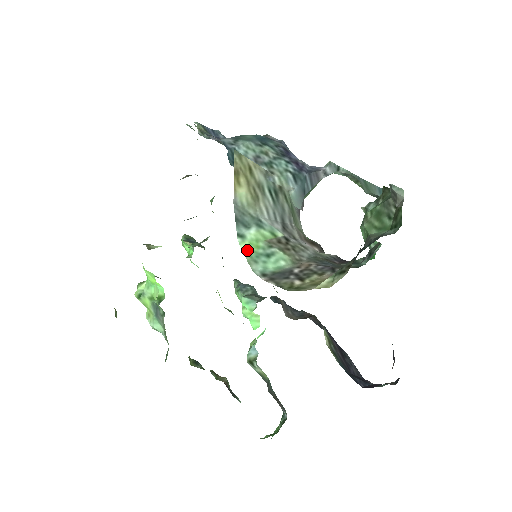
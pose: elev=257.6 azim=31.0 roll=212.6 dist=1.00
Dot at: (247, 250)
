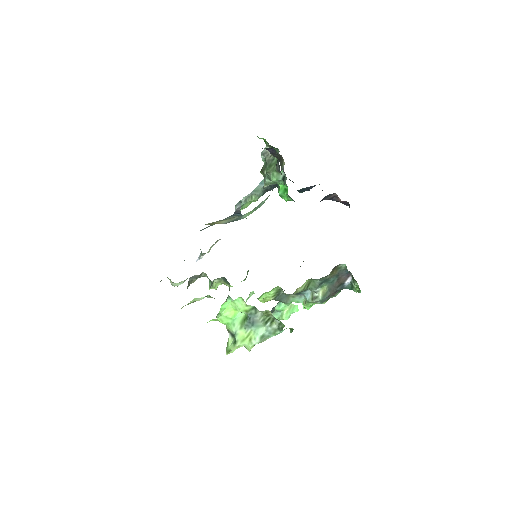
Dot at: (251, 213)
